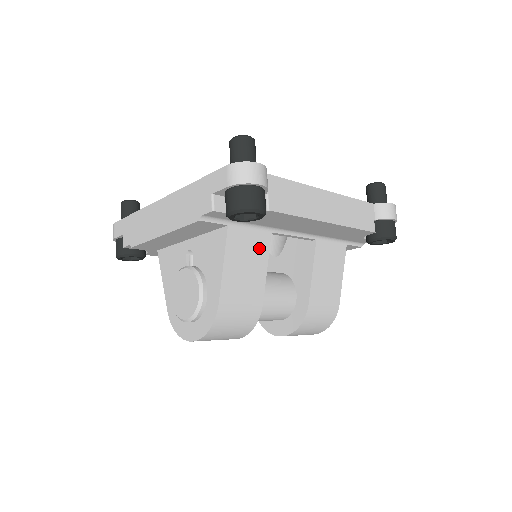
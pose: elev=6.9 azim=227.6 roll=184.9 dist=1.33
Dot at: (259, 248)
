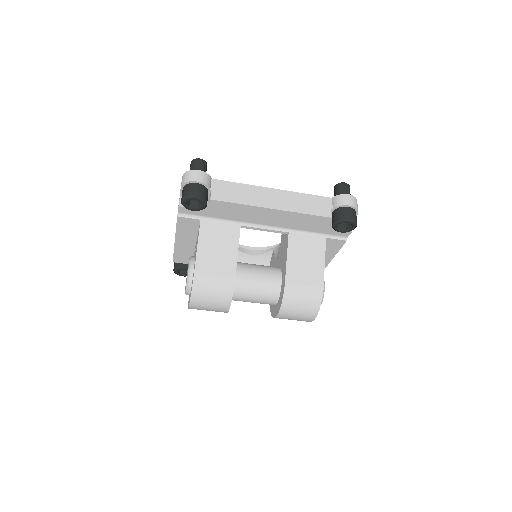
Dot at: (229, 236)
